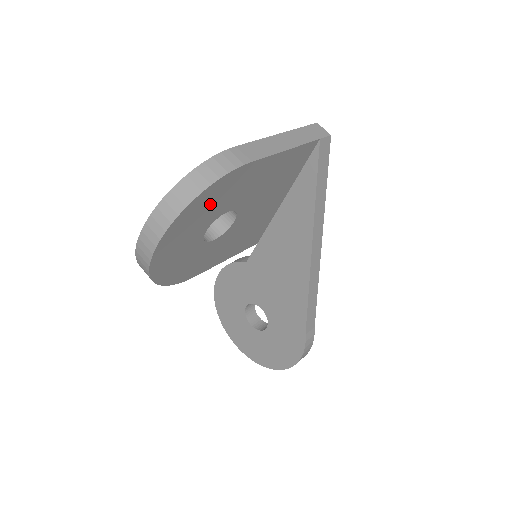
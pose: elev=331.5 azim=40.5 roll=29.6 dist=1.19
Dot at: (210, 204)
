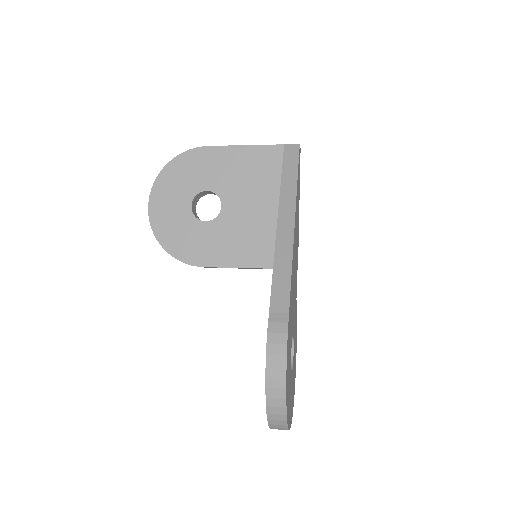
Dot at: (185, 174)
